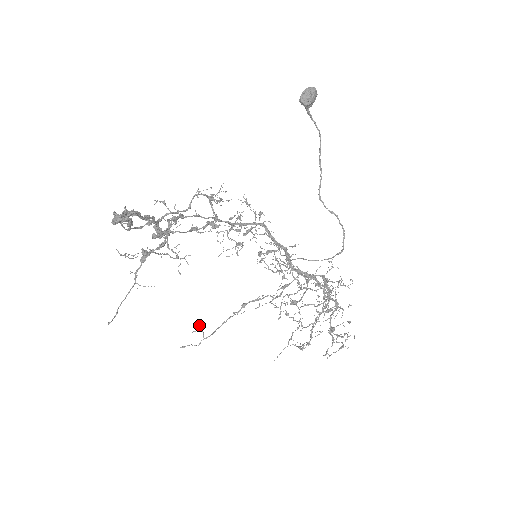
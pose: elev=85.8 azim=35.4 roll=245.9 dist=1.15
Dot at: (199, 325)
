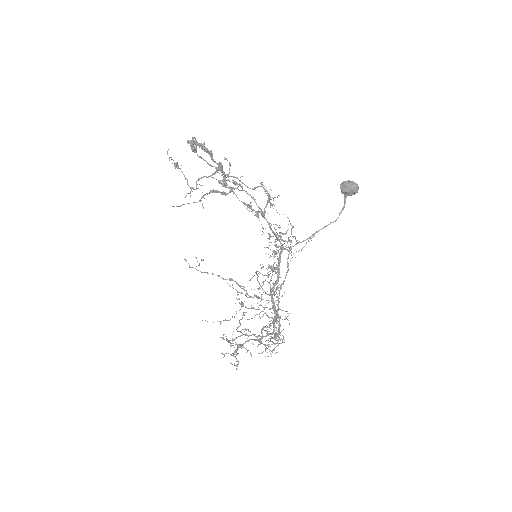
Dot at: (203, 260)
